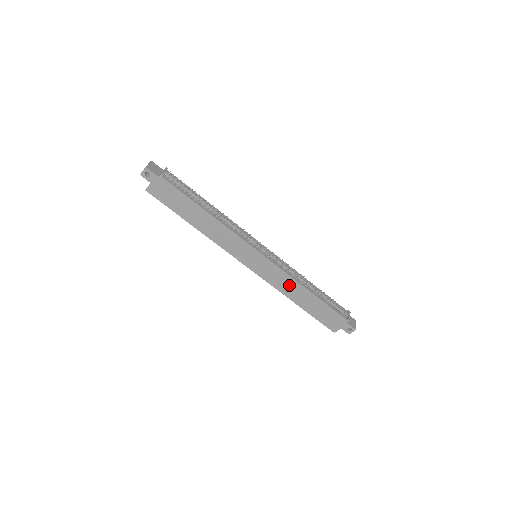
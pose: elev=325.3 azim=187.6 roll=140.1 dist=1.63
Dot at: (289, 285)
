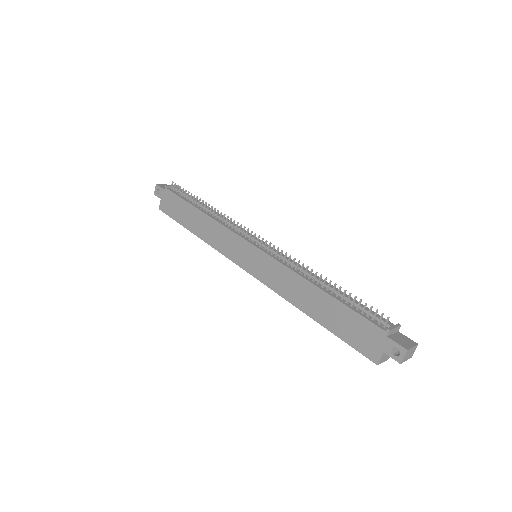
Dot at: (292, 284)
